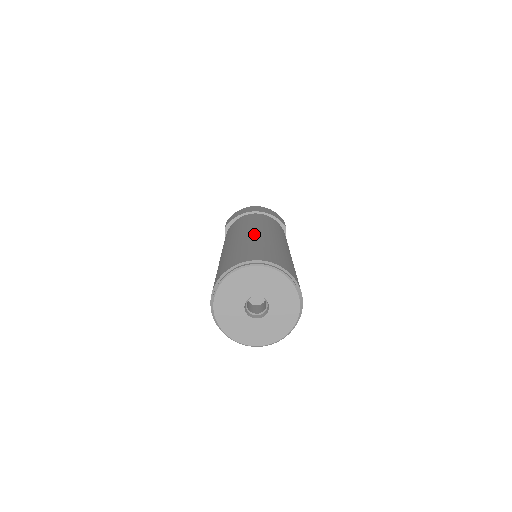
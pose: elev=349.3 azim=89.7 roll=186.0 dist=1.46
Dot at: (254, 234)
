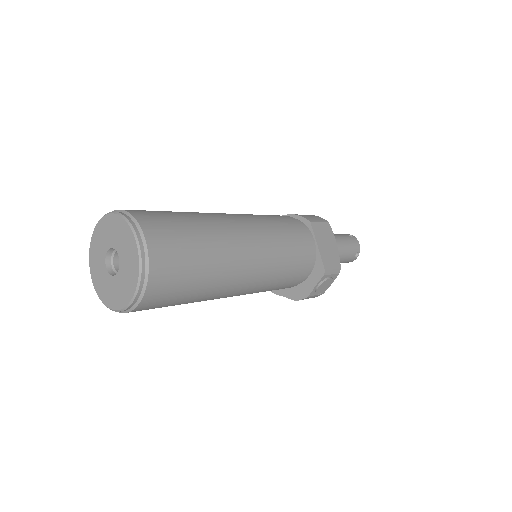
Dot at: occluded
